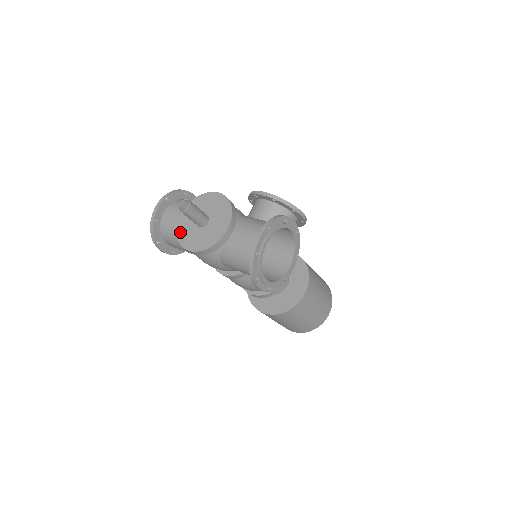
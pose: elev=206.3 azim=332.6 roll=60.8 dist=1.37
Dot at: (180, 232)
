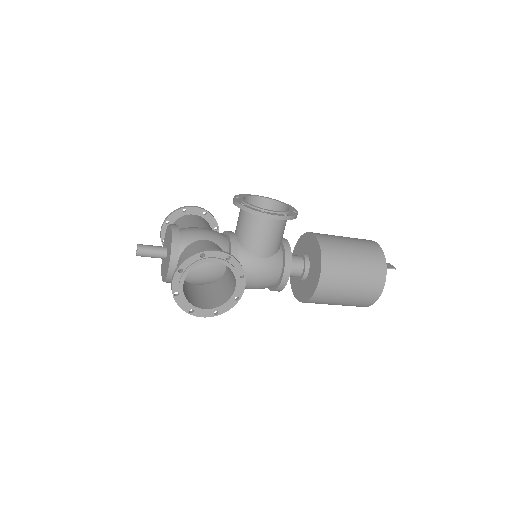
Dot at: (162, 260)
